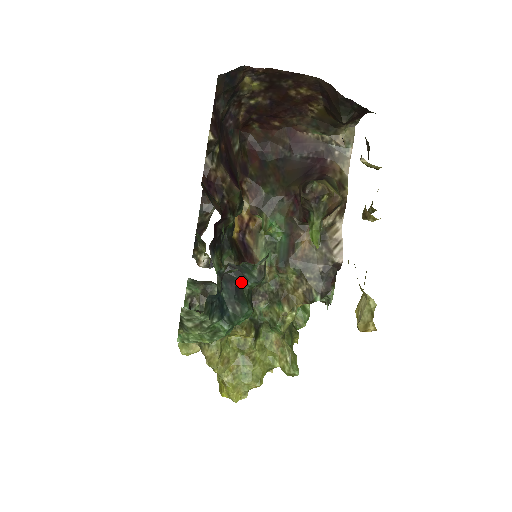
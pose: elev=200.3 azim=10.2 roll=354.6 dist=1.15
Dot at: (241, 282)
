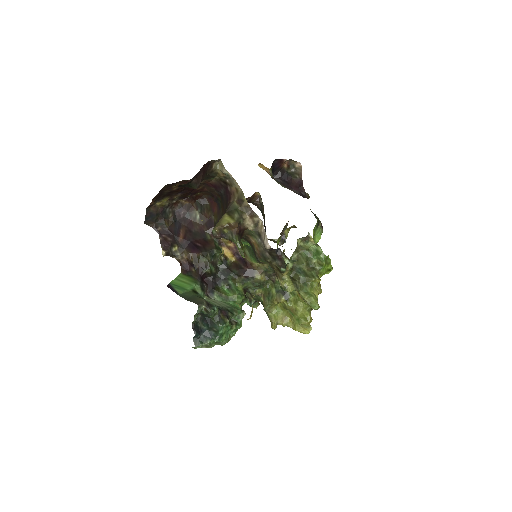
Dot at: (208, 317)
